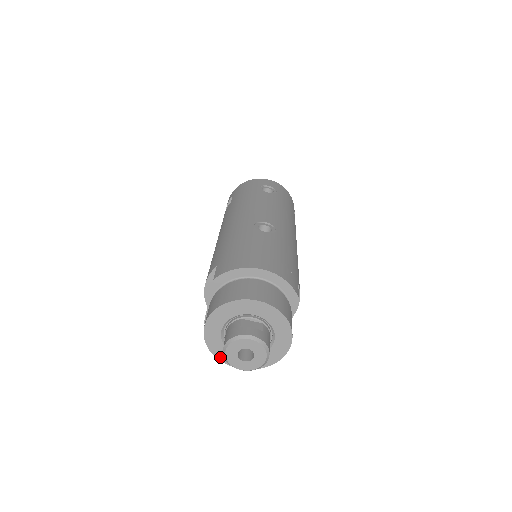
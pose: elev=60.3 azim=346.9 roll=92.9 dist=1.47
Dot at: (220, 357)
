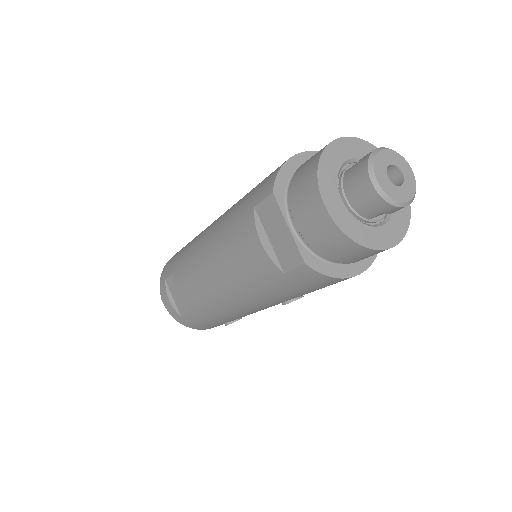
Dot at: (368, 244)
